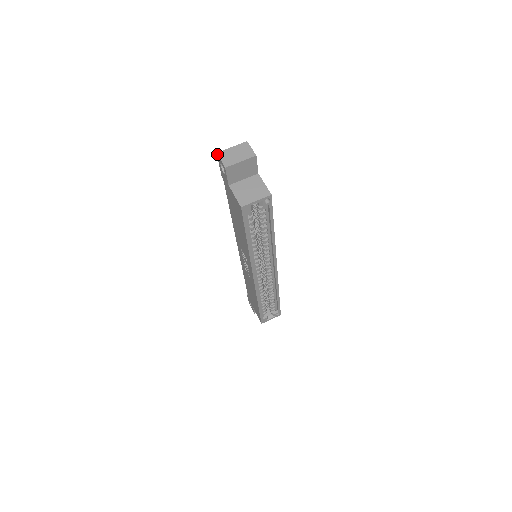
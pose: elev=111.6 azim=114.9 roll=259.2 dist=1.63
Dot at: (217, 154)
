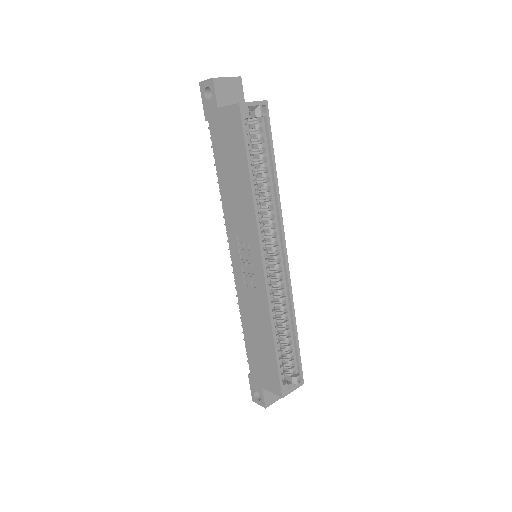
Dot at: (200, 82)
